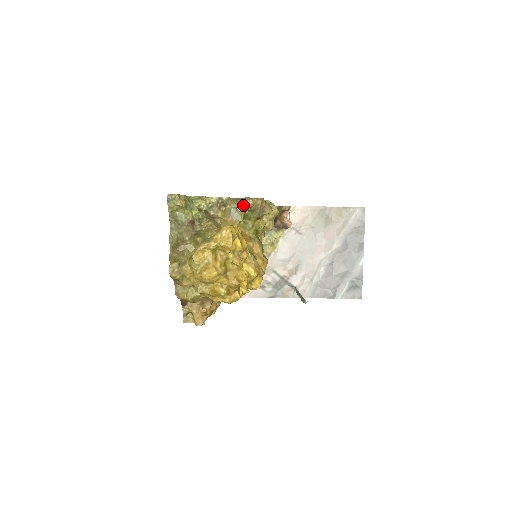
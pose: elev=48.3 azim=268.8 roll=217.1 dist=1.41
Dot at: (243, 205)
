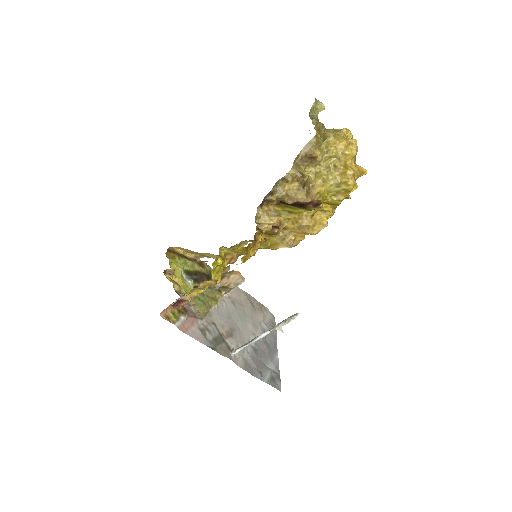
Dot at: occluded
